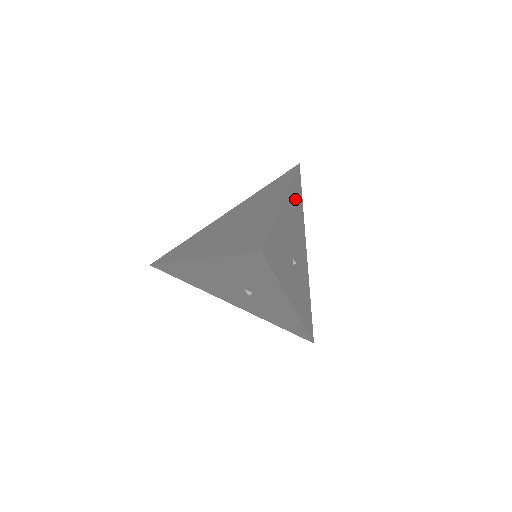
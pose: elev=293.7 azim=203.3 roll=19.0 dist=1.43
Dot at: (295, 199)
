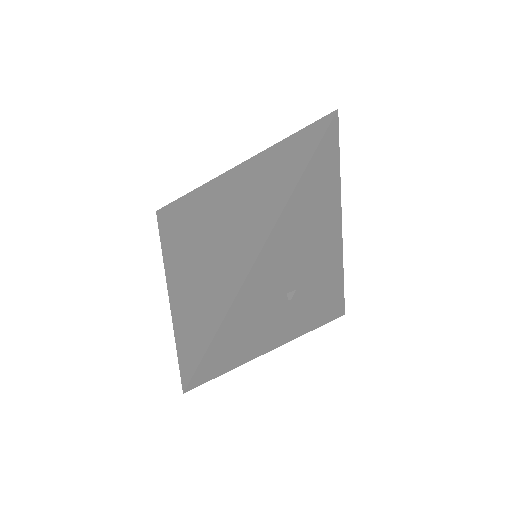
Dot at: (309, 197)
